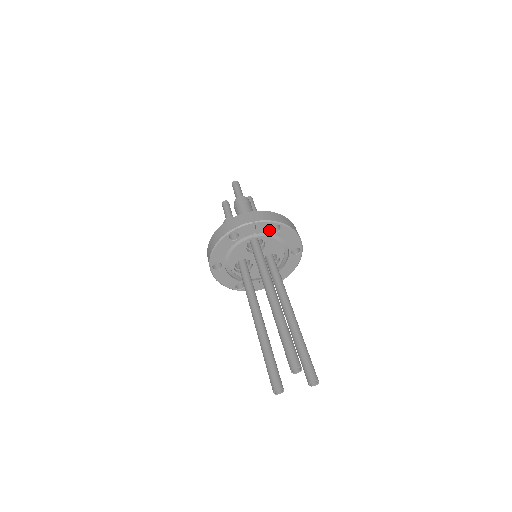
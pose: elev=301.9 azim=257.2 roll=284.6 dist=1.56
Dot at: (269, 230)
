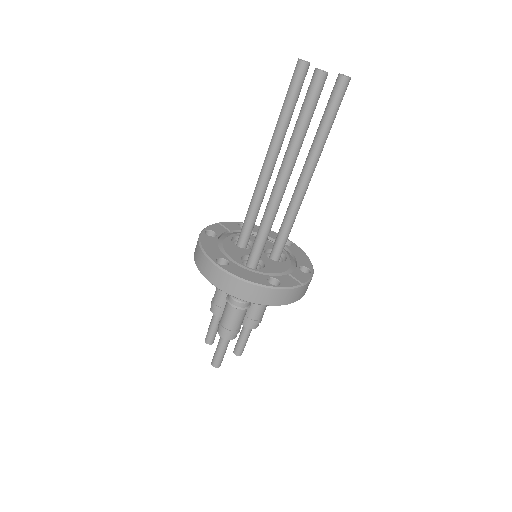
Dot at: (239, 228)
